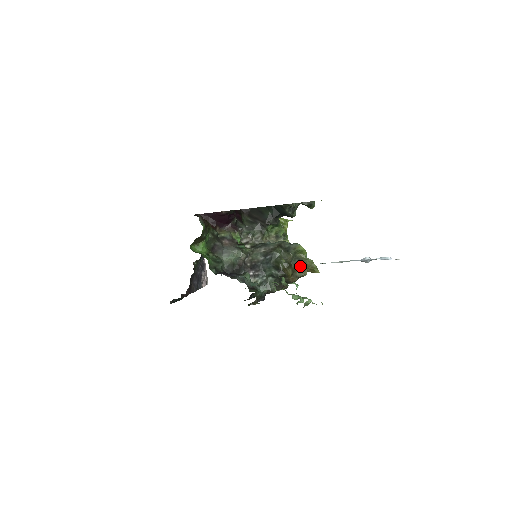
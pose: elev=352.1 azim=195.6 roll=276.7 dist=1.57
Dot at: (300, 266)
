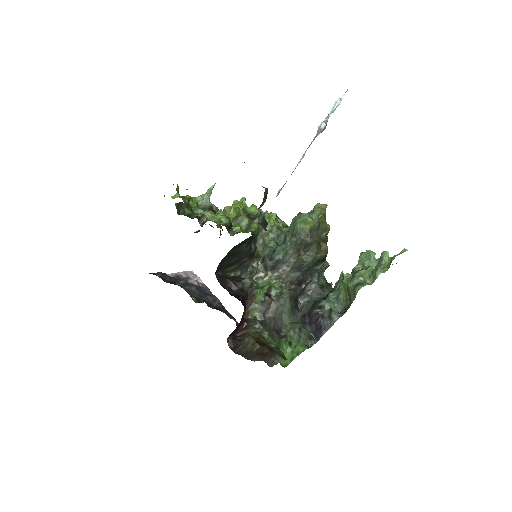
Dot at: (320, 230)
